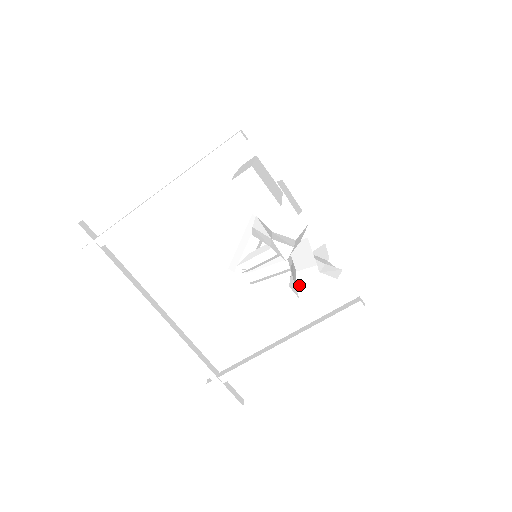
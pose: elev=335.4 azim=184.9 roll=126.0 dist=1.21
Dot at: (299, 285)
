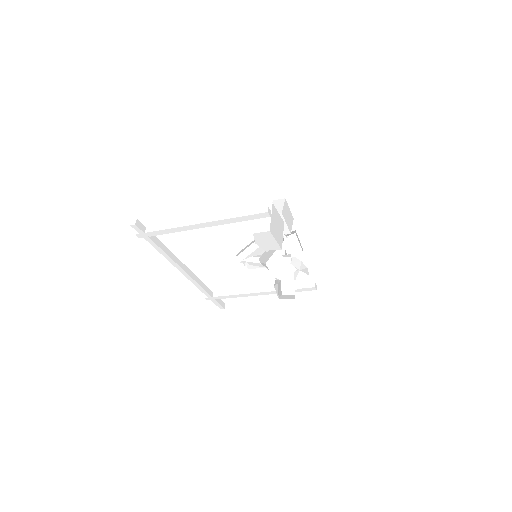
Dot at: (281, 297)
